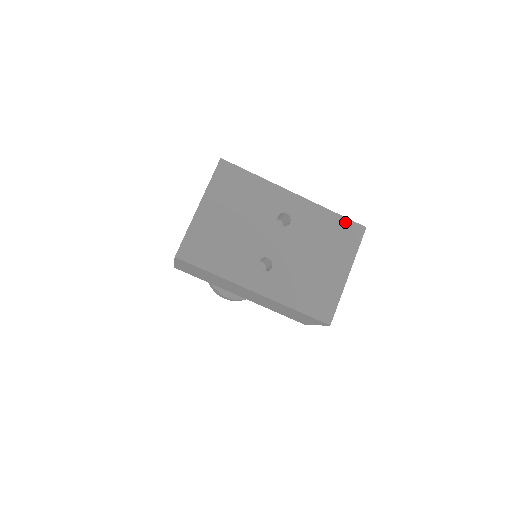
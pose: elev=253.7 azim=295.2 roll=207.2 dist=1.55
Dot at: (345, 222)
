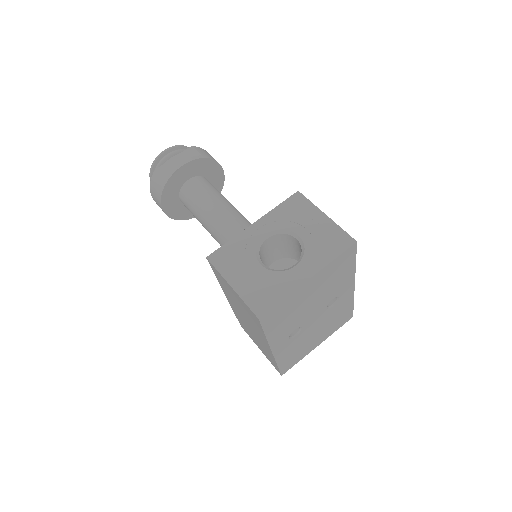
Dot at: (350, 311)
